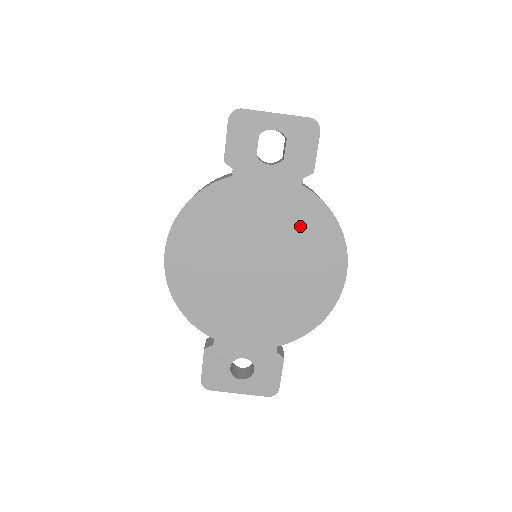
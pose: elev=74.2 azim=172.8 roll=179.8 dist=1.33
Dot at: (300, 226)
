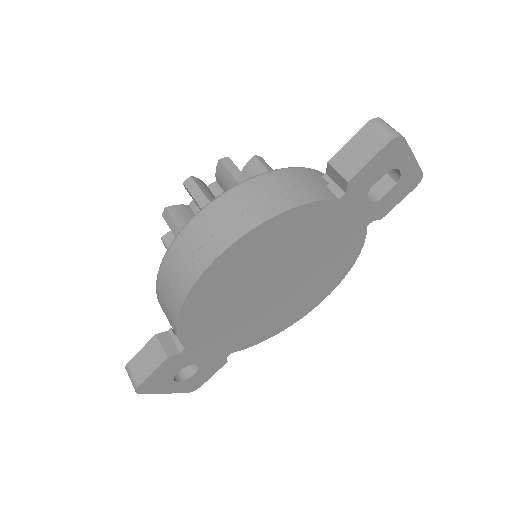
Dot at: (335, 259)
